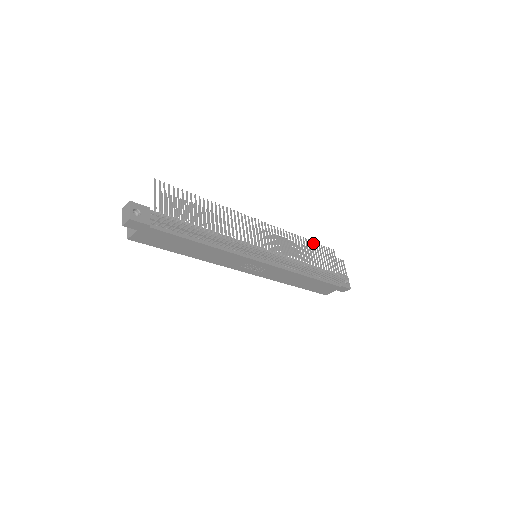
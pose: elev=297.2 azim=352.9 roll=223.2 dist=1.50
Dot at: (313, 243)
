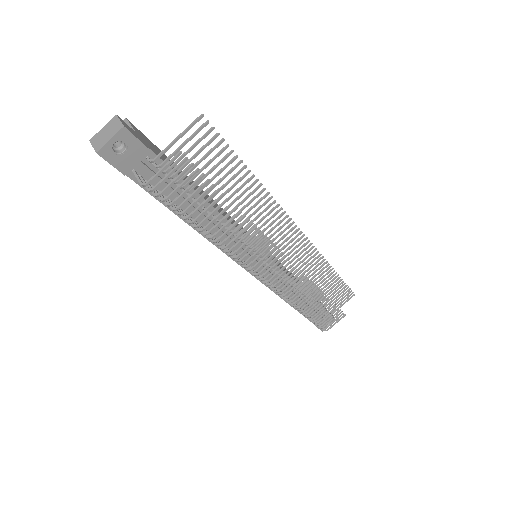
Dot at: (340, 280)
